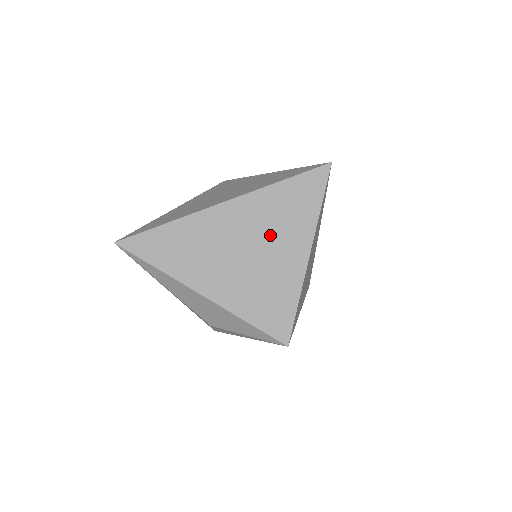
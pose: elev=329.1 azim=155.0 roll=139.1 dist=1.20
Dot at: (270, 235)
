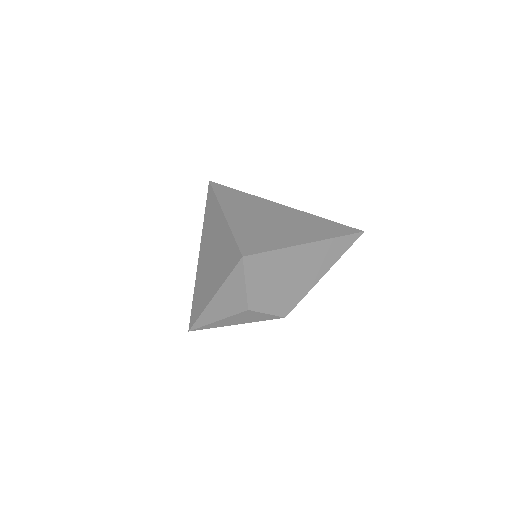
Dot at: (213, 236)
